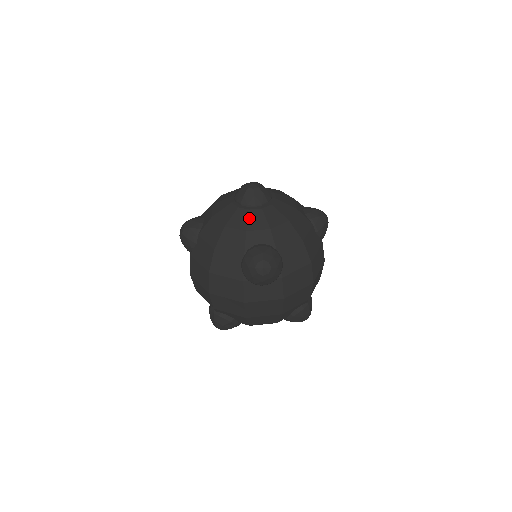
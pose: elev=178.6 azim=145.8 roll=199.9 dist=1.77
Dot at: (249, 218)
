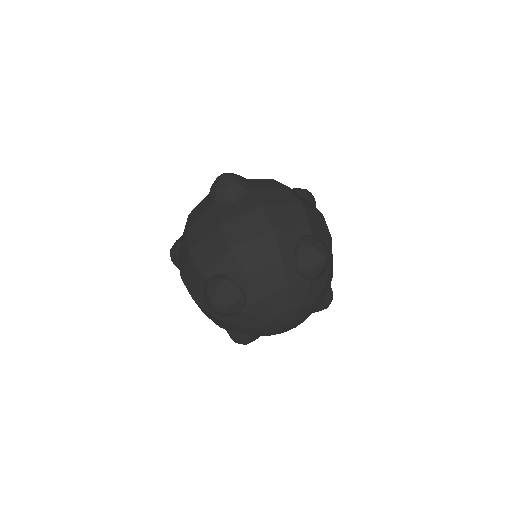
Dot at: occluded
